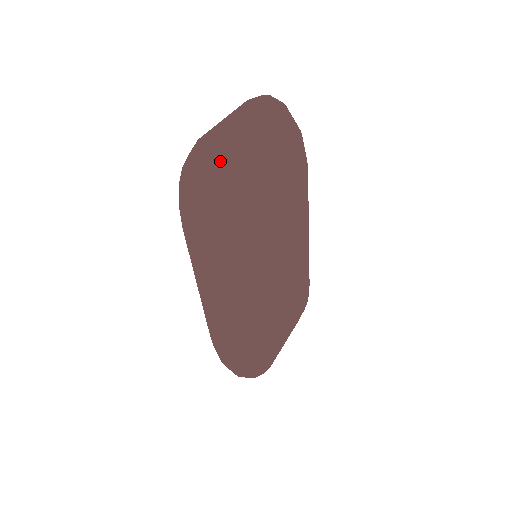
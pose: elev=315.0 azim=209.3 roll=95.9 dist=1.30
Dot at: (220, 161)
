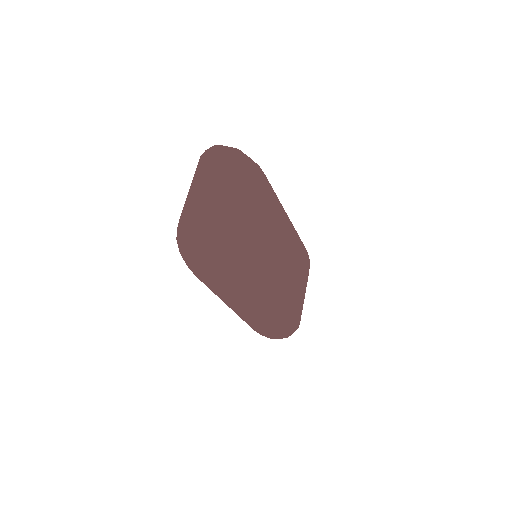
Dot at: (203, 234)
